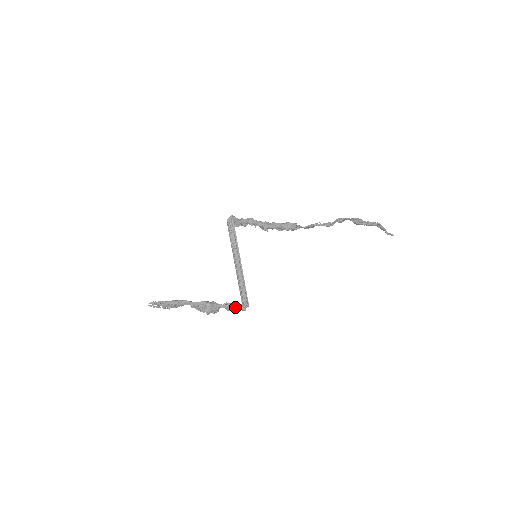
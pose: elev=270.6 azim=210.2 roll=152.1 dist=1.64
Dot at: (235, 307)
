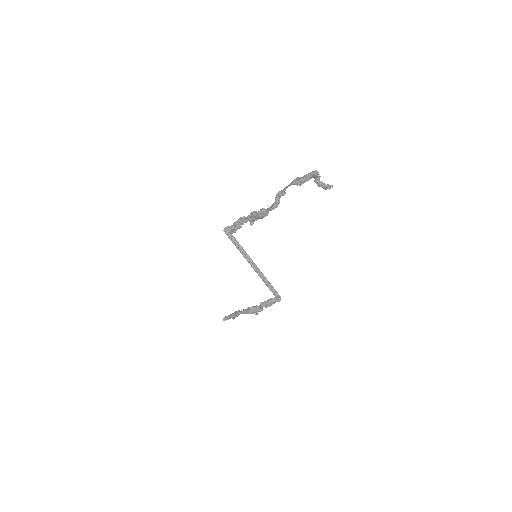
Dot at: (269, 304)
